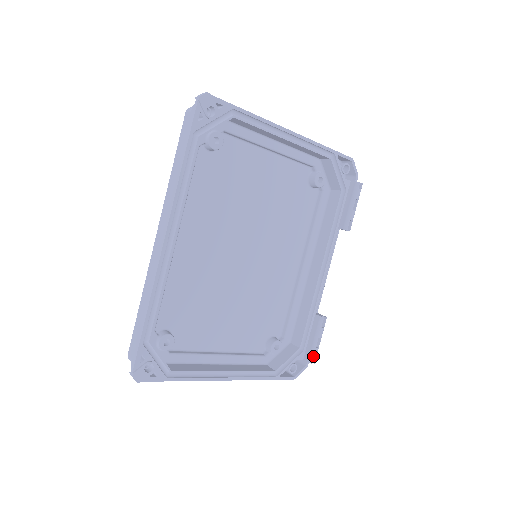
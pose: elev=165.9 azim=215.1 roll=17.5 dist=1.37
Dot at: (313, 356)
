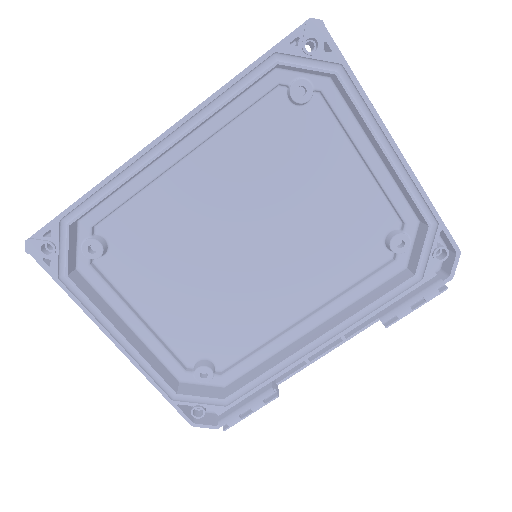
Dot at: (228, 421)
